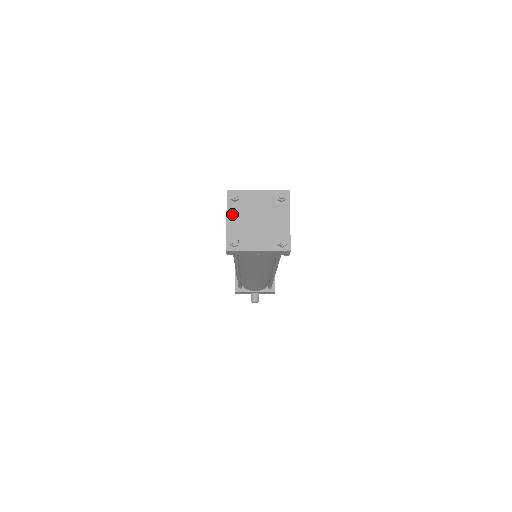
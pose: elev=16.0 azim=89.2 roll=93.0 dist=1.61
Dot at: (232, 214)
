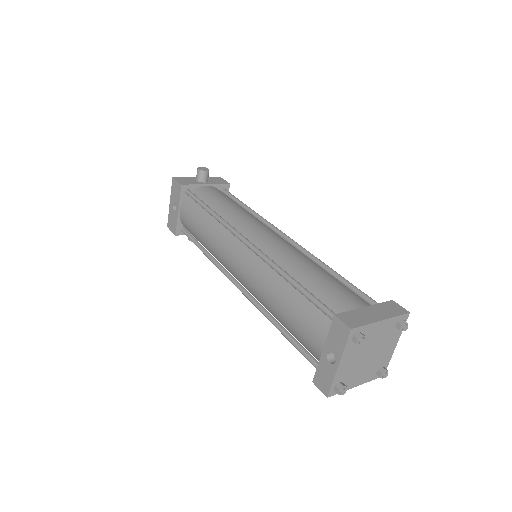
Dot at: (347, 356)
